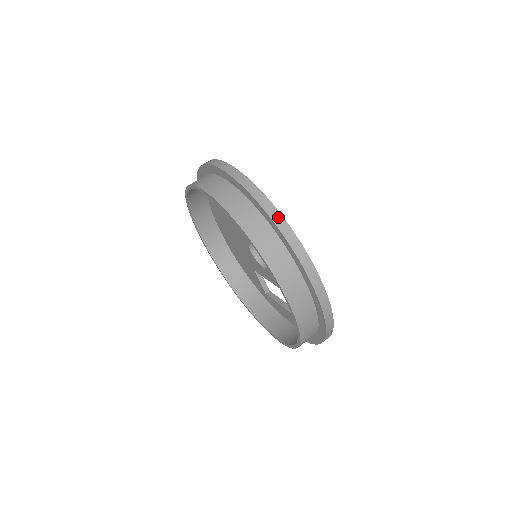
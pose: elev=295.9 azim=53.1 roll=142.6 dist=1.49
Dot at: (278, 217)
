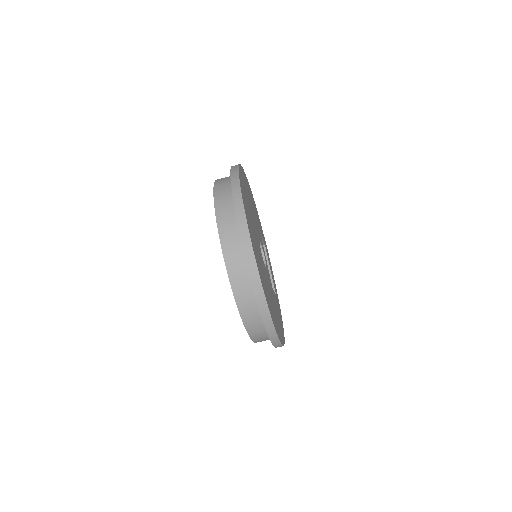
Dot at: (267, 315)
